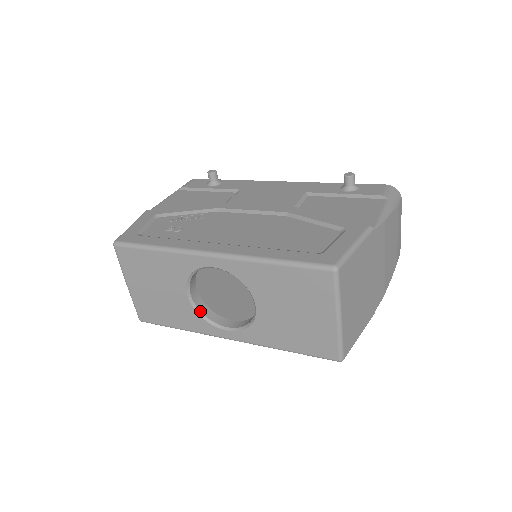
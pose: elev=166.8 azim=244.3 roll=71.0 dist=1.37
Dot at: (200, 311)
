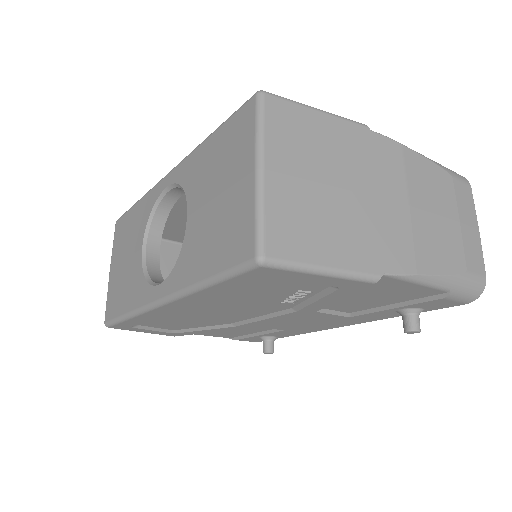
Dot at: (147, 271)
